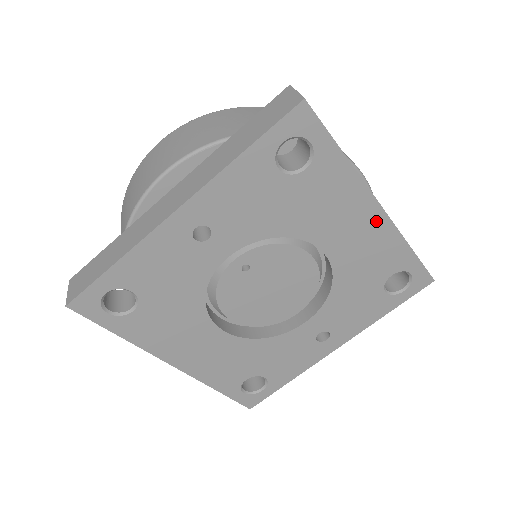
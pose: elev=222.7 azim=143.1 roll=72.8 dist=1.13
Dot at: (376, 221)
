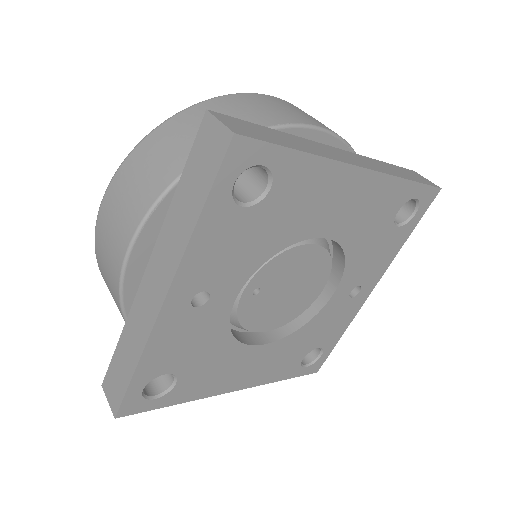
Dot at: (363, 182)
